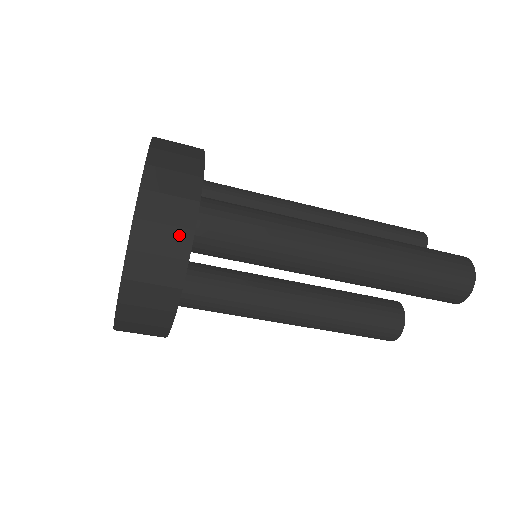
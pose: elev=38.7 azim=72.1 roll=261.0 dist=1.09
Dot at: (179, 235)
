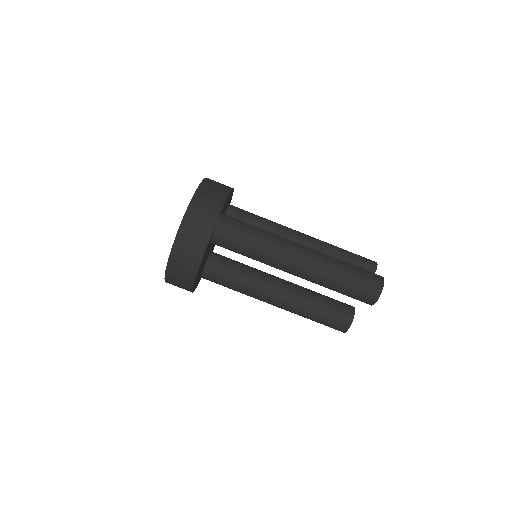
Dot at: (204, 231)
